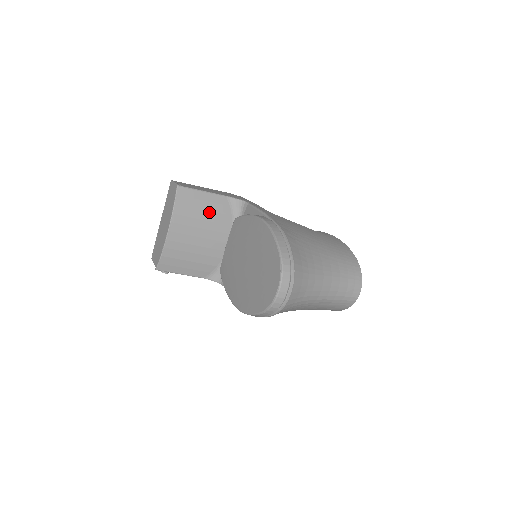
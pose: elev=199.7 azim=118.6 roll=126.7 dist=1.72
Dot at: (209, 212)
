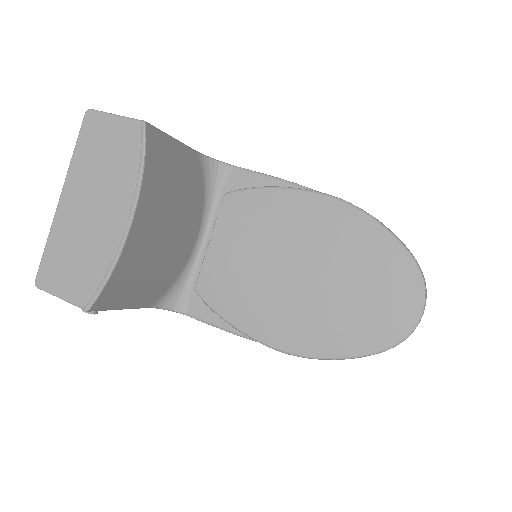
Dot at: (183, 181)
